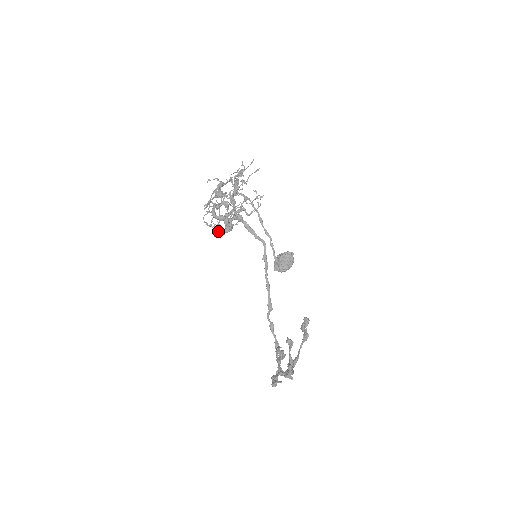
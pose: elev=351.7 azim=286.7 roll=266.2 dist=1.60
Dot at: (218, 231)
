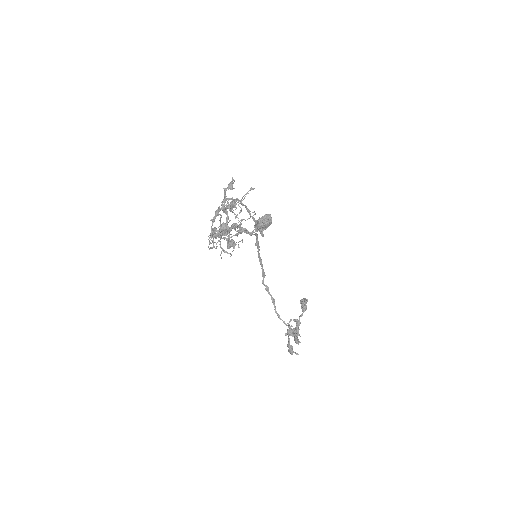
Dot at: (222, 250)
